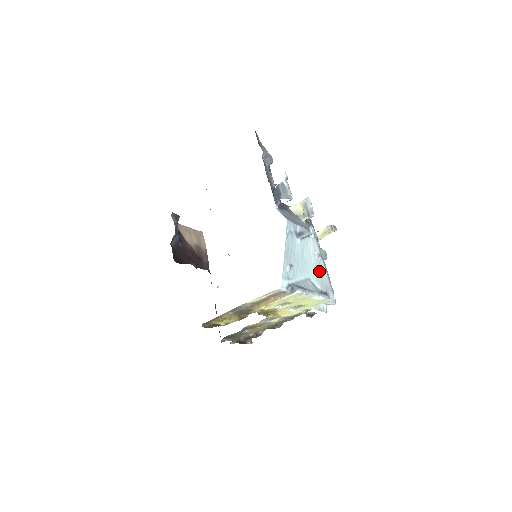
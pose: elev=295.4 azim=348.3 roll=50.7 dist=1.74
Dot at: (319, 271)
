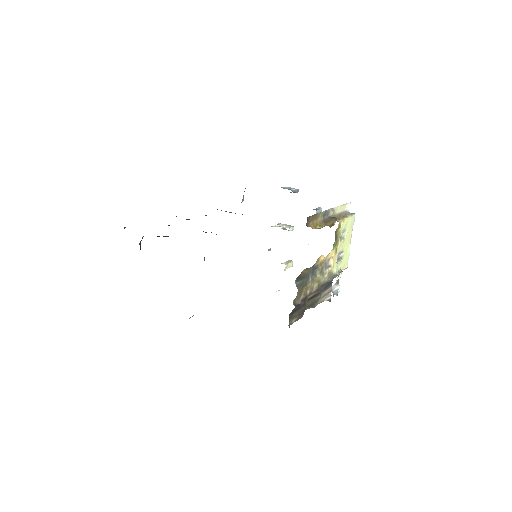
Dot at: occluded
